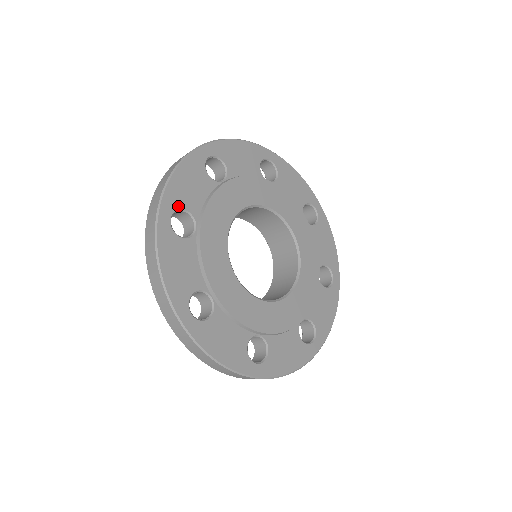
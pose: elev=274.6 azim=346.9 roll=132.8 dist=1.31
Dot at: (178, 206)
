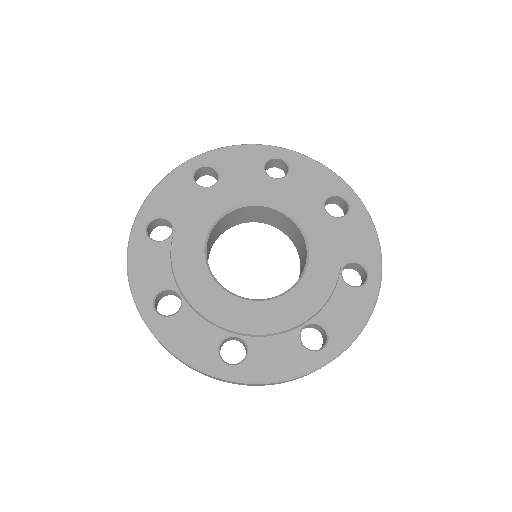
Dot at: (152, 294)
